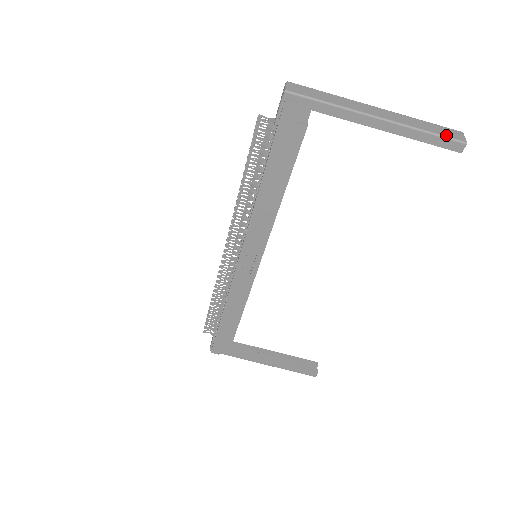
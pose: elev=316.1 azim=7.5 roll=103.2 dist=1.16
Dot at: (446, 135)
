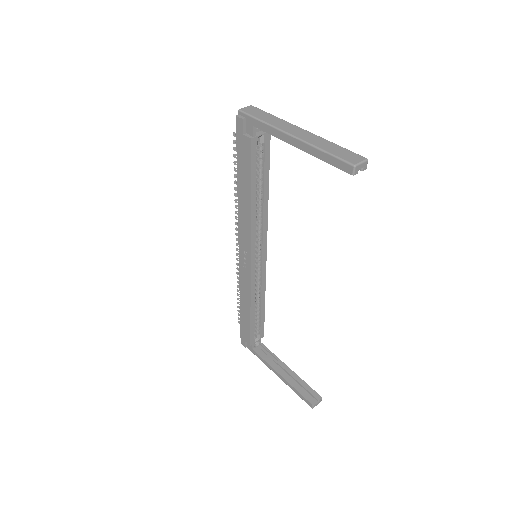
Dot at: (340, 156)
